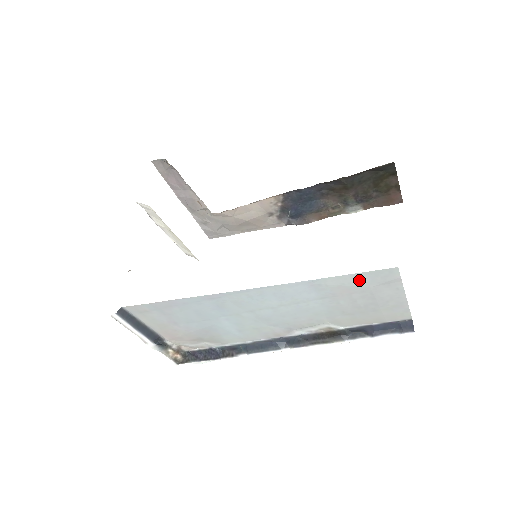
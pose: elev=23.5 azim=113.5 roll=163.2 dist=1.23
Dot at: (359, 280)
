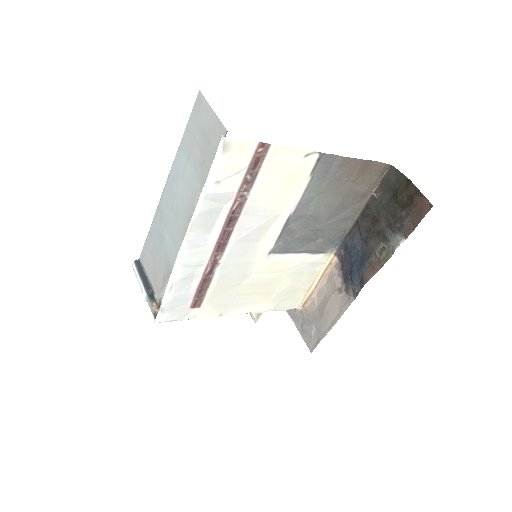
Dot at: (193, 121)
